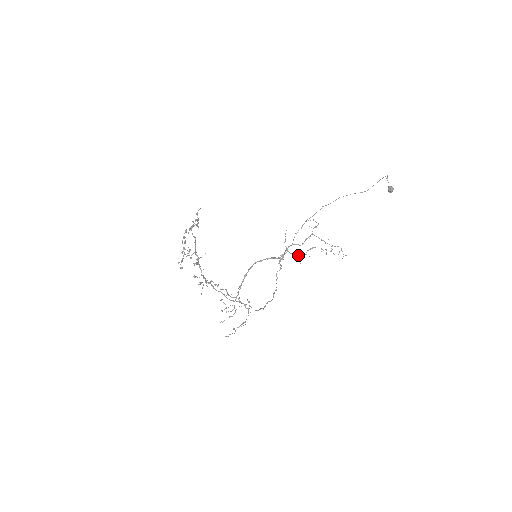
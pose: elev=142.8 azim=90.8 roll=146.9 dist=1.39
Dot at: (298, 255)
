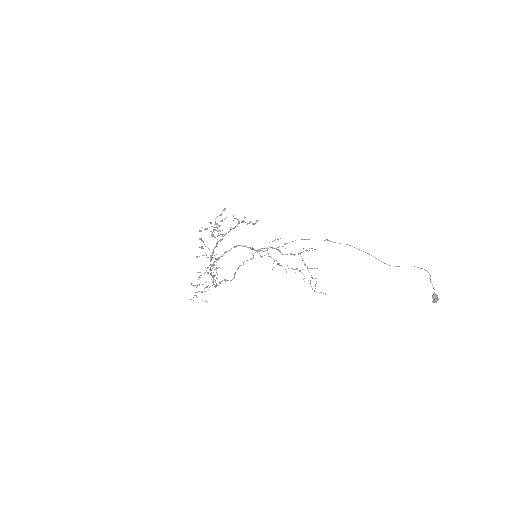
Dot at: occluded
